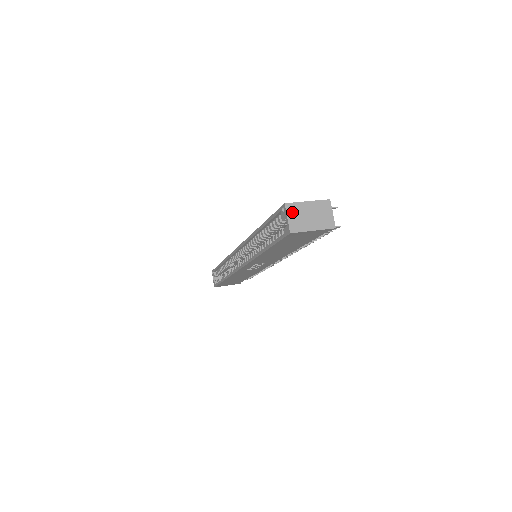
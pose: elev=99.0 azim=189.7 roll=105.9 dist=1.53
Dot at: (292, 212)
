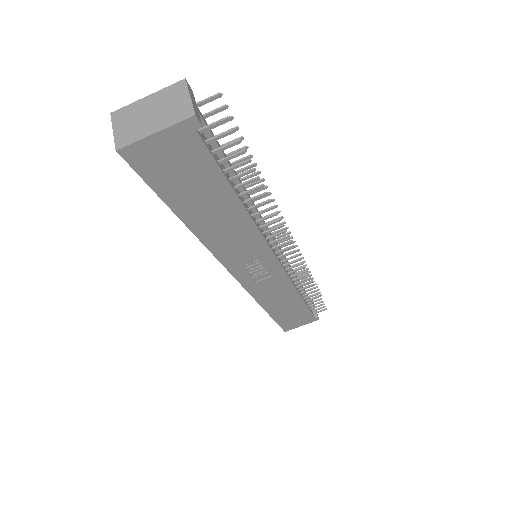
Dot at: (121, 120)
